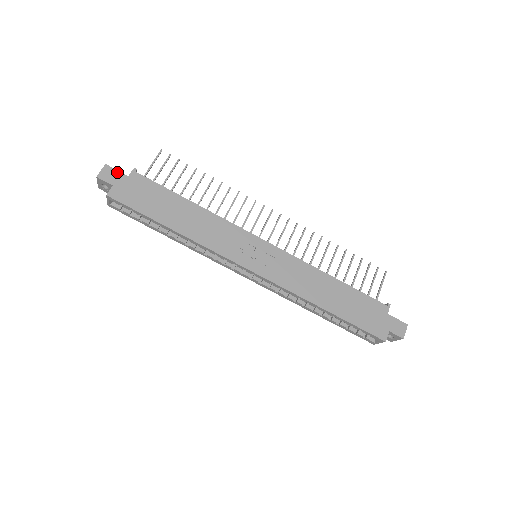
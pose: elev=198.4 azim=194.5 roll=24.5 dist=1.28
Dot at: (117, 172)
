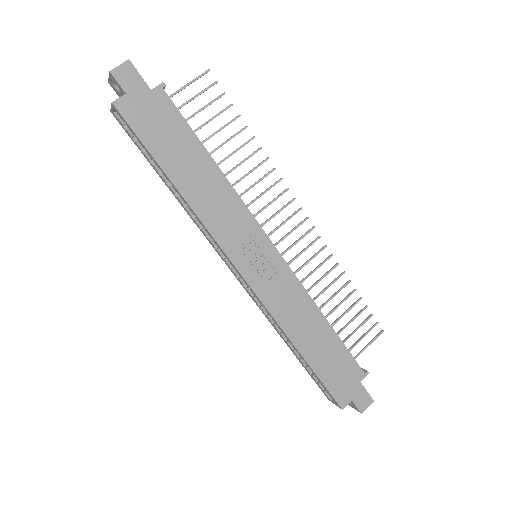
Dot at: (139, 77)
